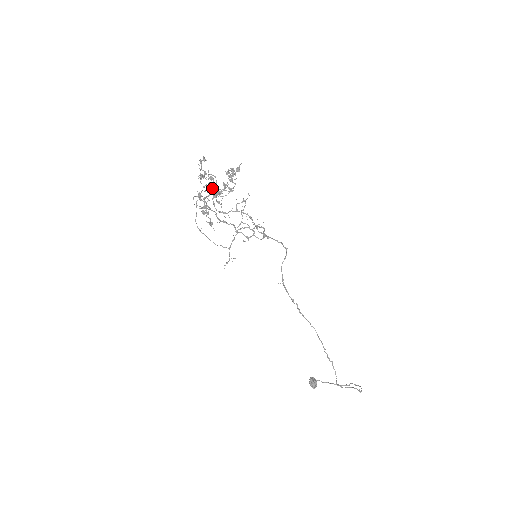
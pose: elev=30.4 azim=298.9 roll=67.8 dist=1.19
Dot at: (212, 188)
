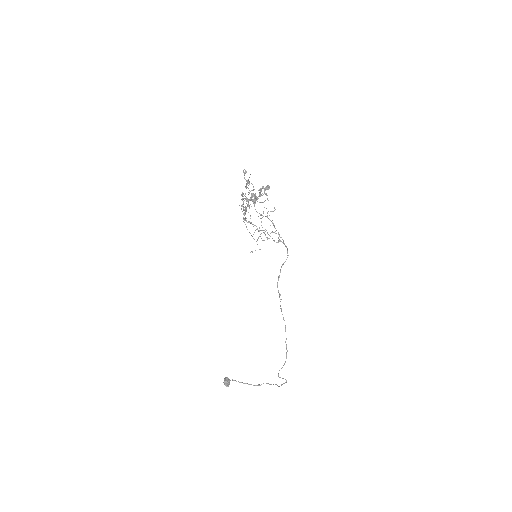
Dot at: (245, 194)
